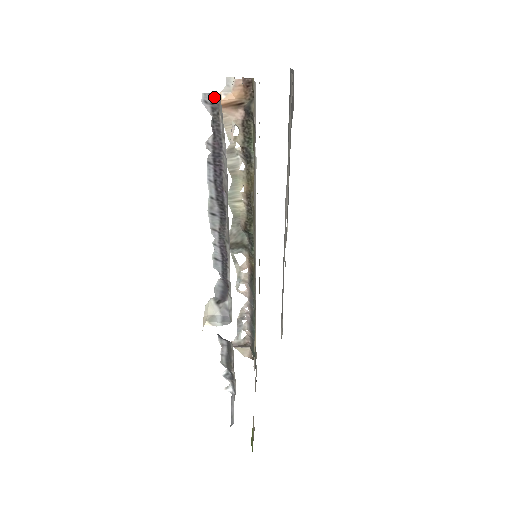
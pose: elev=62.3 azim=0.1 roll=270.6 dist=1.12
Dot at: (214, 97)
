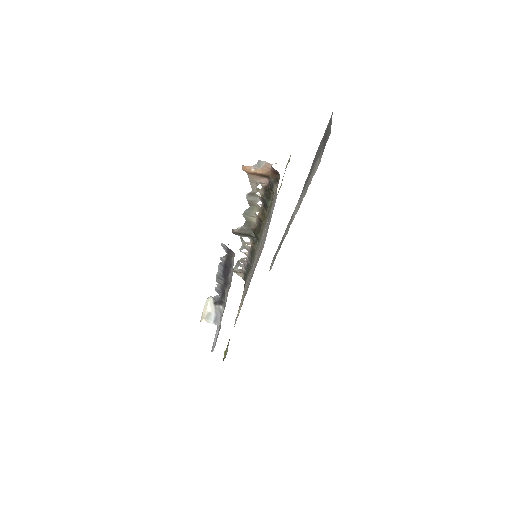
Dot at: (230, 250)
